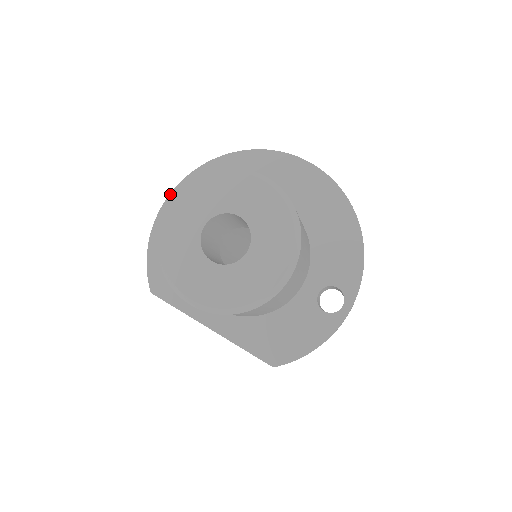
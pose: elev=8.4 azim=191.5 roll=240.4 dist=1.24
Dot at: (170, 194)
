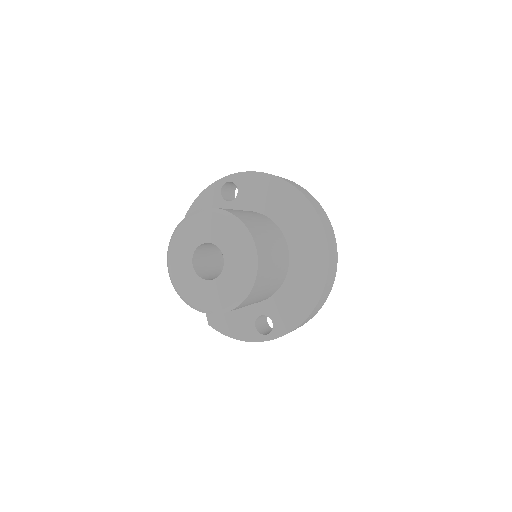
Dot at: (236, 173)
